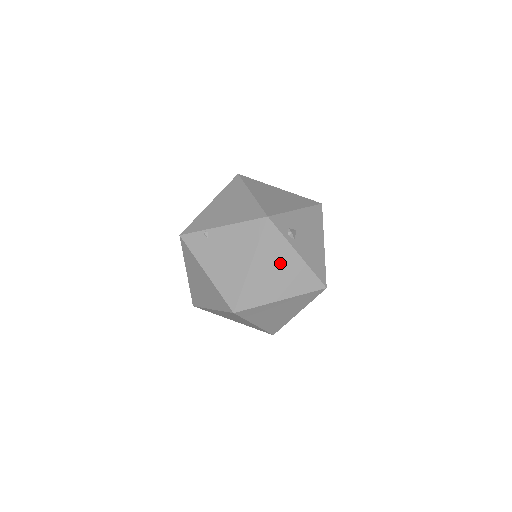
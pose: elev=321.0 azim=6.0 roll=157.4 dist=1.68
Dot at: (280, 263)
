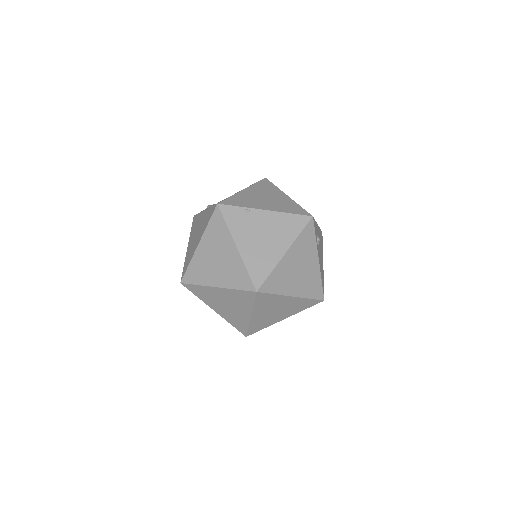
Dot at: (305, 262)
